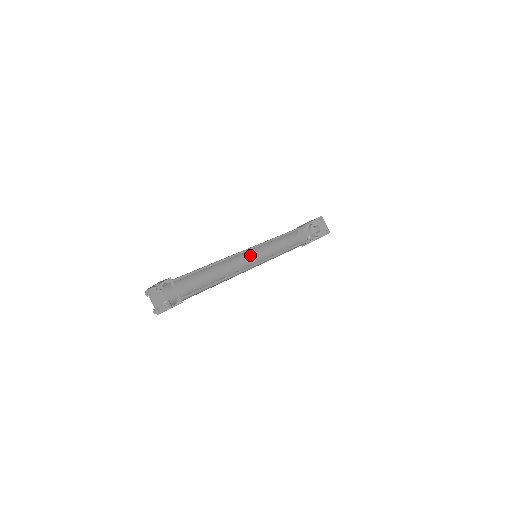
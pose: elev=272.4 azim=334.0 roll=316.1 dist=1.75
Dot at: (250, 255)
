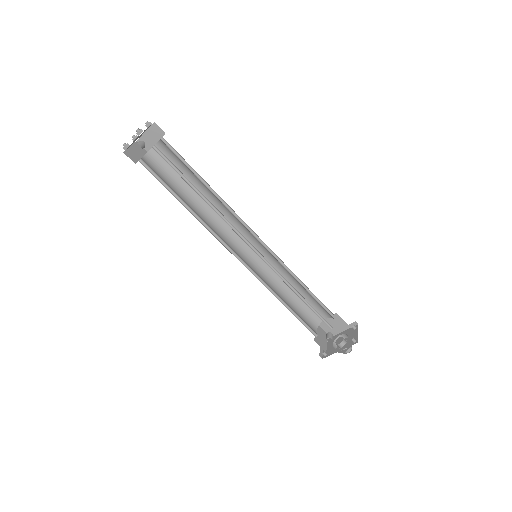
Dot at: (251, 261)
